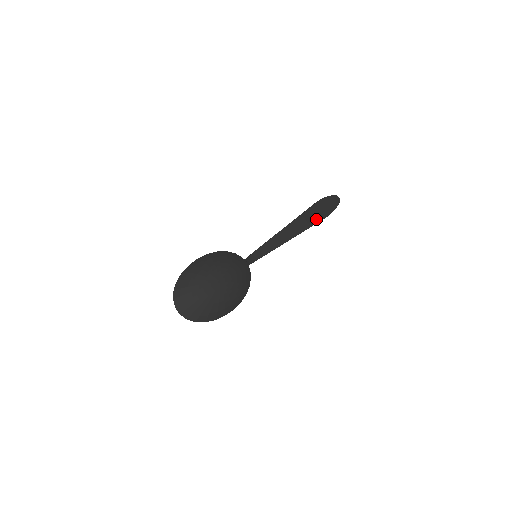
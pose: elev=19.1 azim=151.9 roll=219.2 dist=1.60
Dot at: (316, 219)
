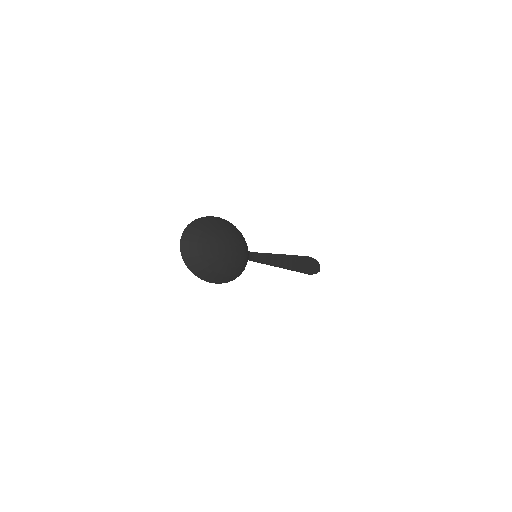
Dot at: (302, 269)
